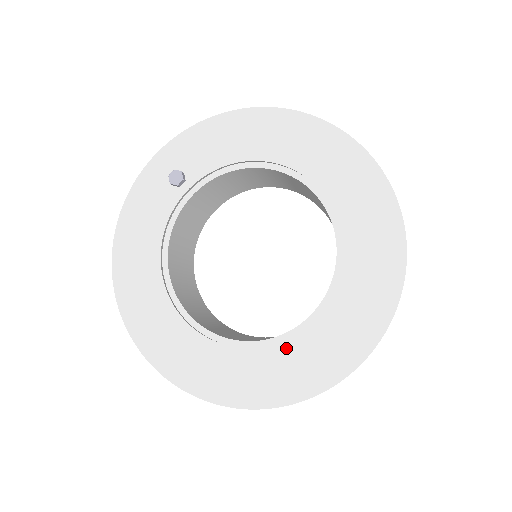
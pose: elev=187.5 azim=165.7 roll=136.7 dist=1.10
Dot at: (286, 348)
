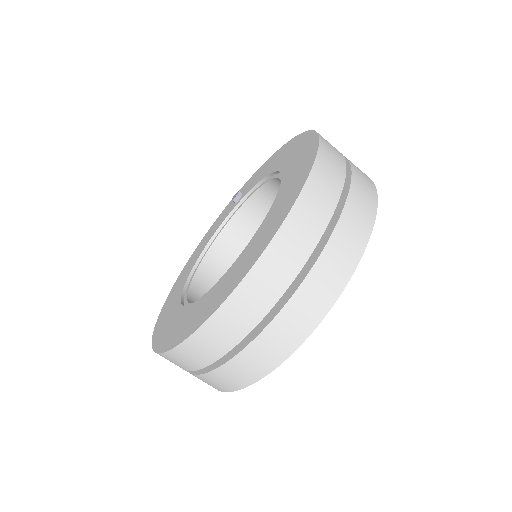
Dot at: (196, 305)
